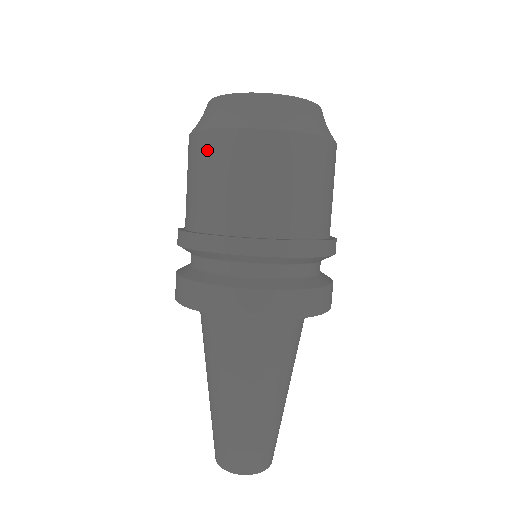
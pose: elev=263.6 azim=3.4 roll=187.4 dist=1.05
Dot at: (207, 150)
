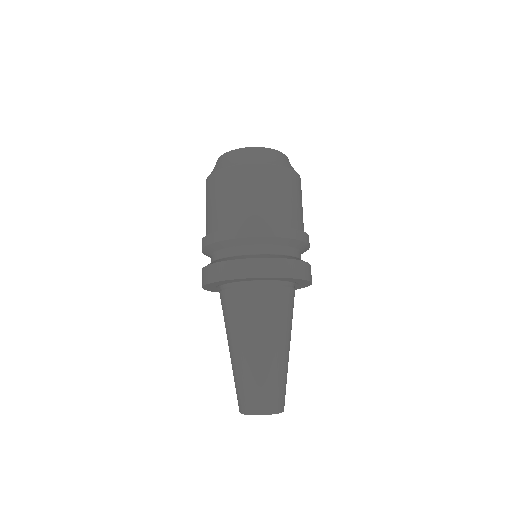
Dot at: (264, 176)
